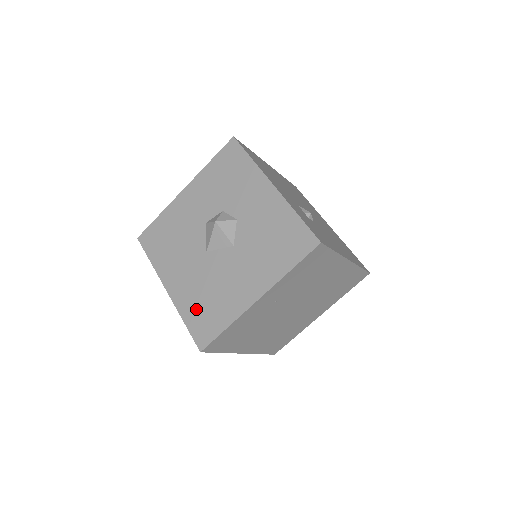
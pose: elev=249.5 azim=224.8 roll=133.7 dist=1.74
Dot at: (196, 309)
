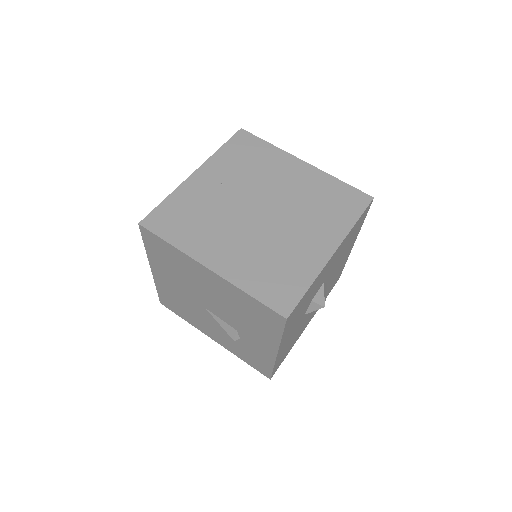
Dot at: occluded
